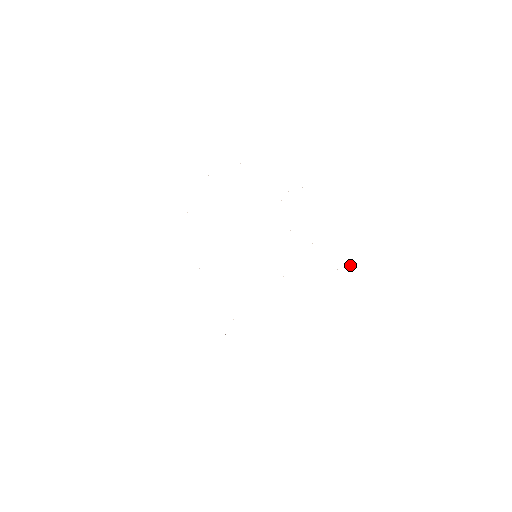
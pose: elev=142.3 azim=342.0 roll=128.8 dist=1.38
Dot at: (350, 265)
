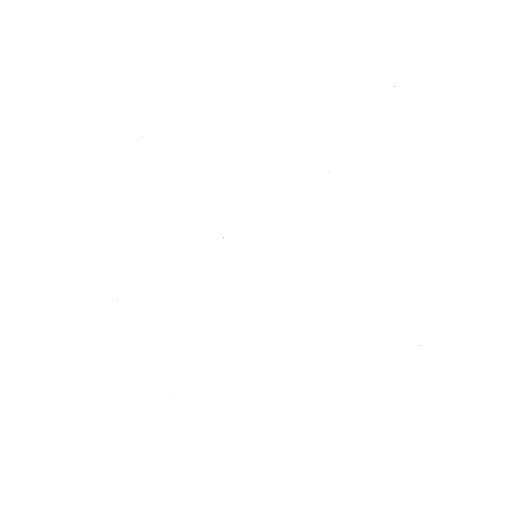
Dot at: occluded
